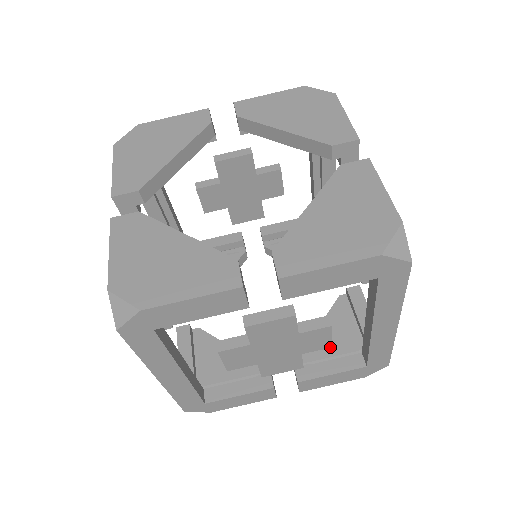
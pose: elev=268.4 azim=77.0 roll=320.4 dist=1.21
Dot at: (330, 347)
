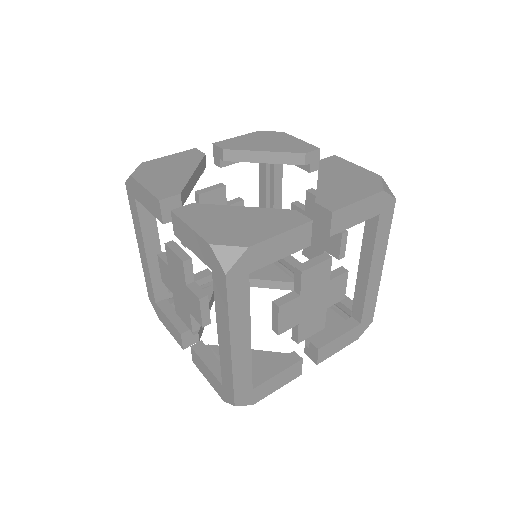
Dot at: (344, 298)
